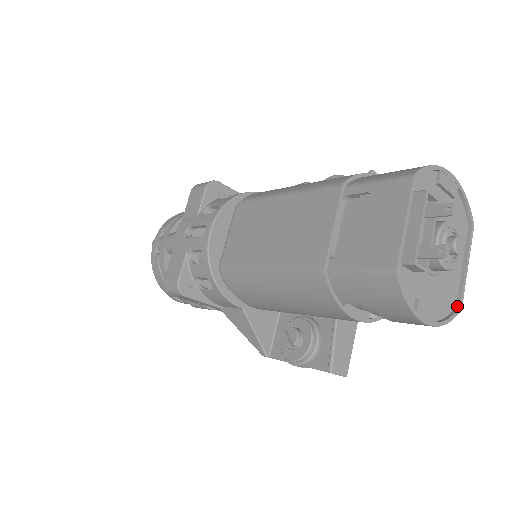
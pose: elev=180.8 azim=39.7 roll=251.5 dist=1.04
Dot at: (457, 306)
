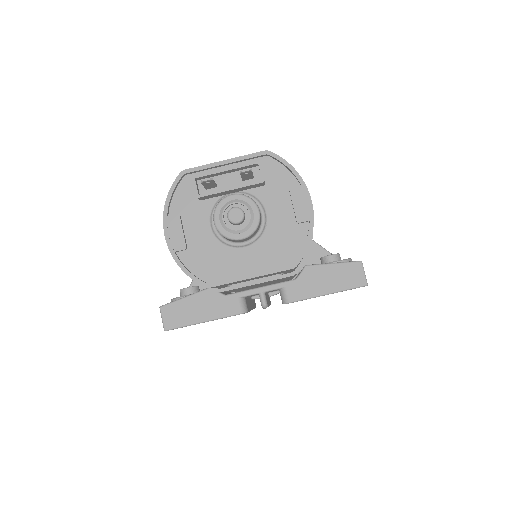
Dot at: (207, 283)
